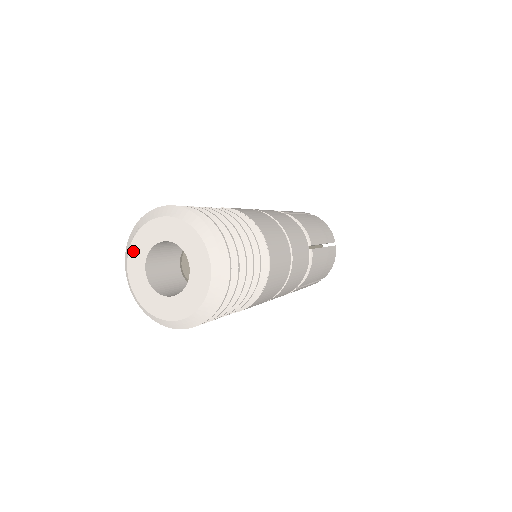
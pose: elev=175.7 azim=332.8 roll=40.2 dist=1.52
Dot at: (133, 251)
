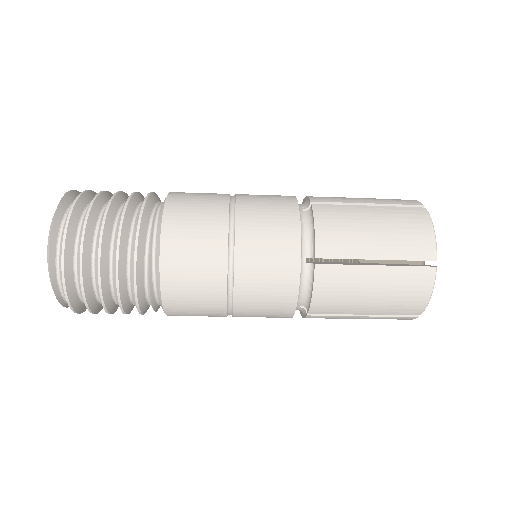
Dot at: occluded
